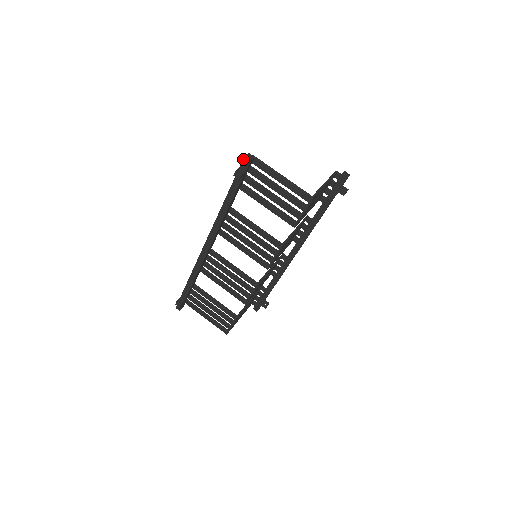
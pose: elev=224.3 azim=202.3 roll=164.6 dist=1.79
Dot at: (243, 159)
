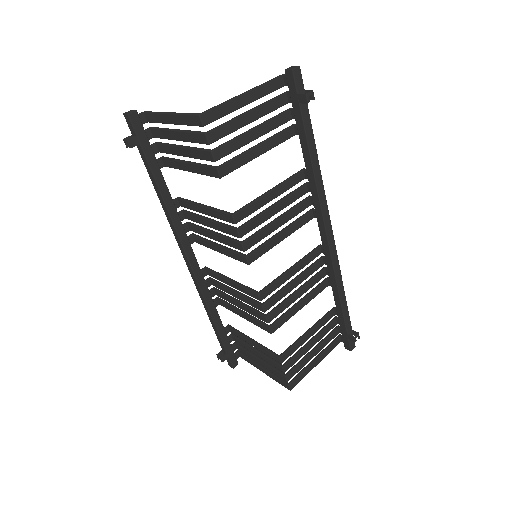
Dot at: occluded
